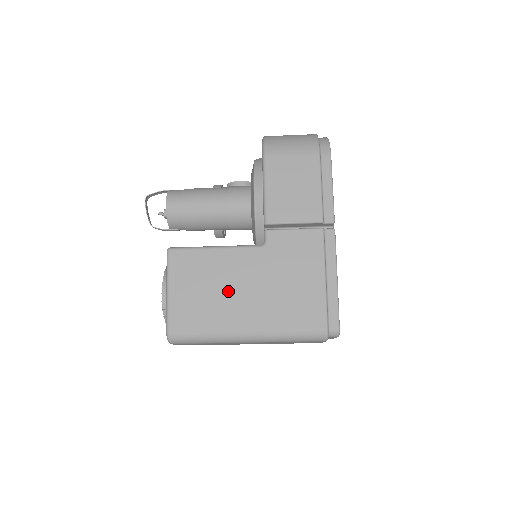
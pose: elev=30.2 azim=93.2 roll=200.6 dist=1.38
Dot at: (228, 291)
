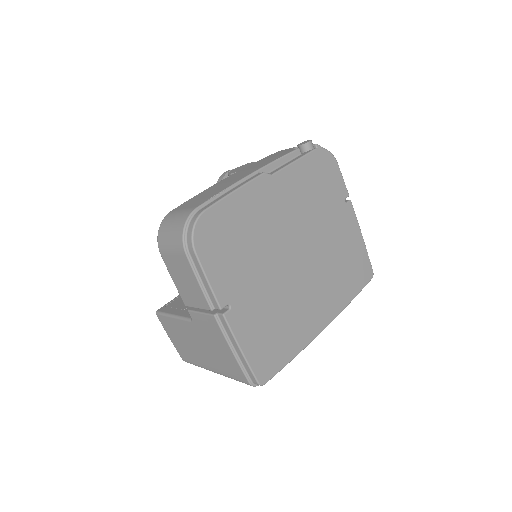
Dot at: (192, 345)
